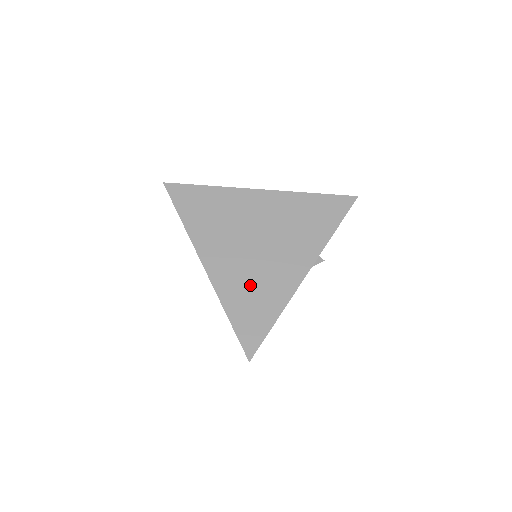
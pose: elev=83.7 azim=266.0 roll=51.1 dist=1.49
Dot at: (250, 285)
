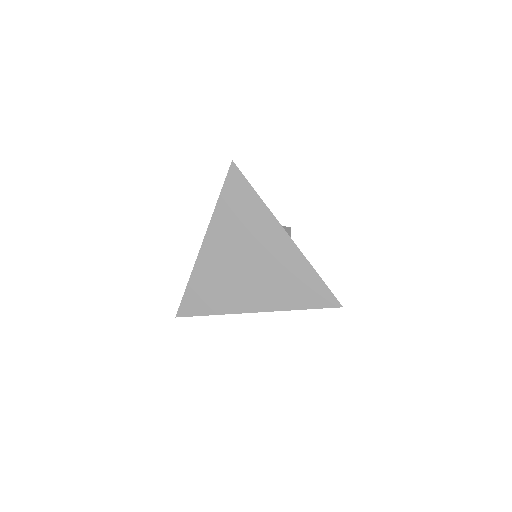
Dot at: occluded
